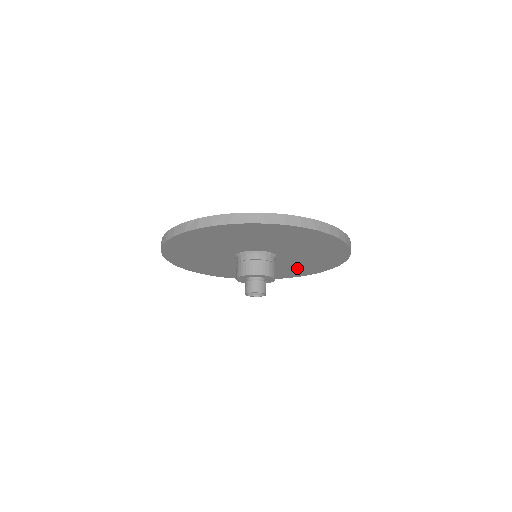
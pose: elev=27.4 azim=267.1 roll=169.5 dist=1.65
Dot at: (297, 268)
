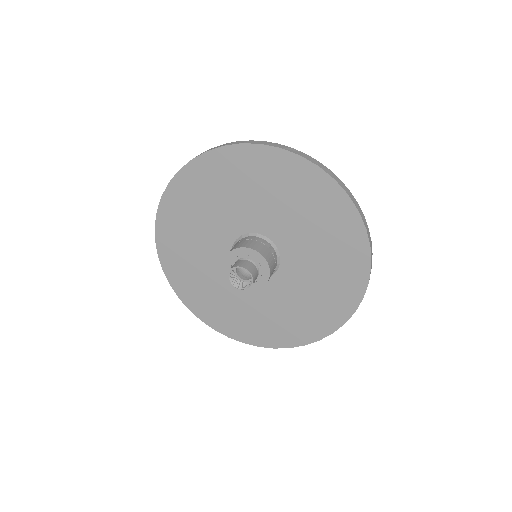
Dot at: (249, 316)
